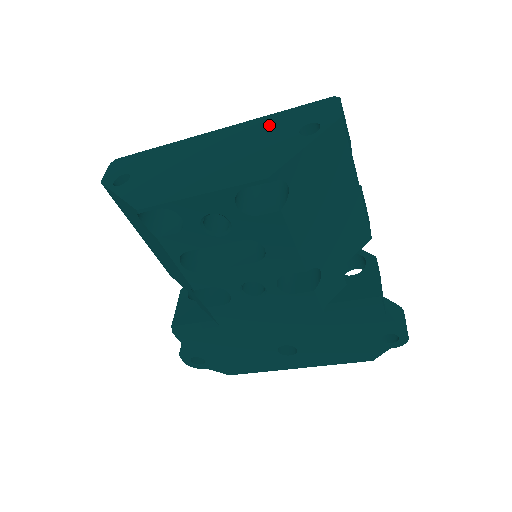
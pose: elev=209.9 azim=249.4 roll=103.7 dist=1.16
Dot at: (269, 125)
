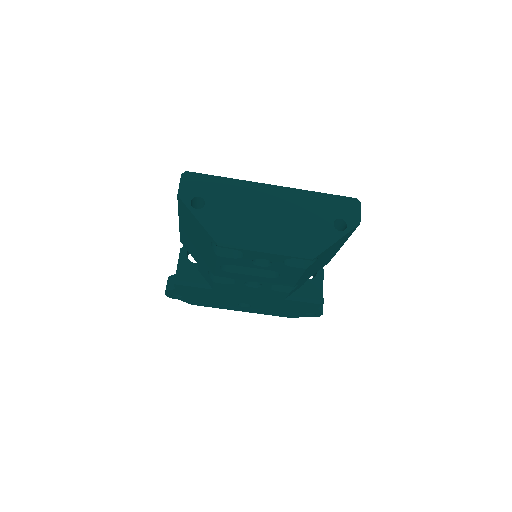
Dot at: (313, 204)
